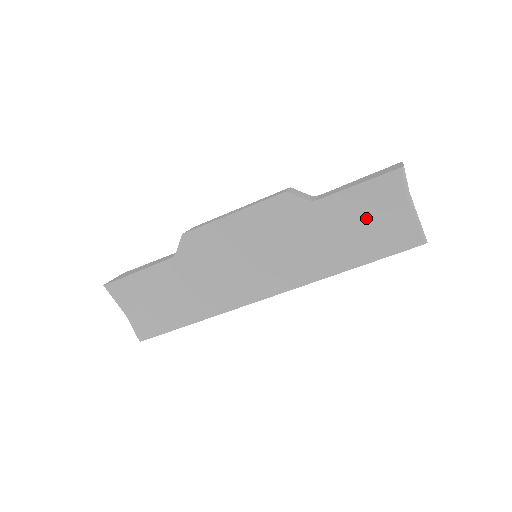
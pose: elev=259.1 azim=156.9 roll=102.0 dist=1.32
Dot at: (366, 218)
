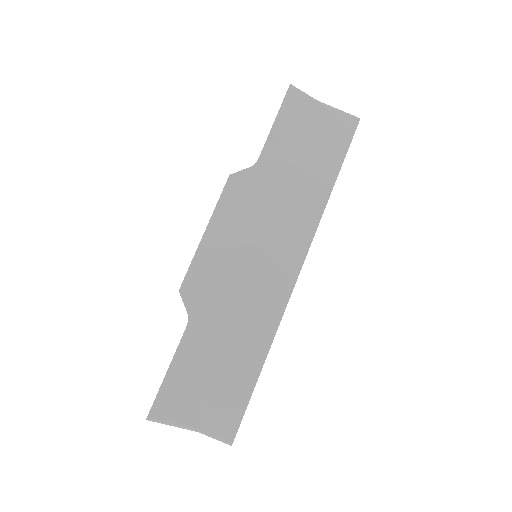
Dot at: (304, 140)
